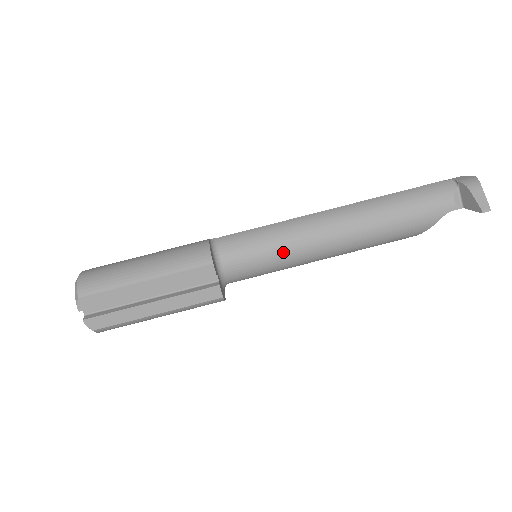
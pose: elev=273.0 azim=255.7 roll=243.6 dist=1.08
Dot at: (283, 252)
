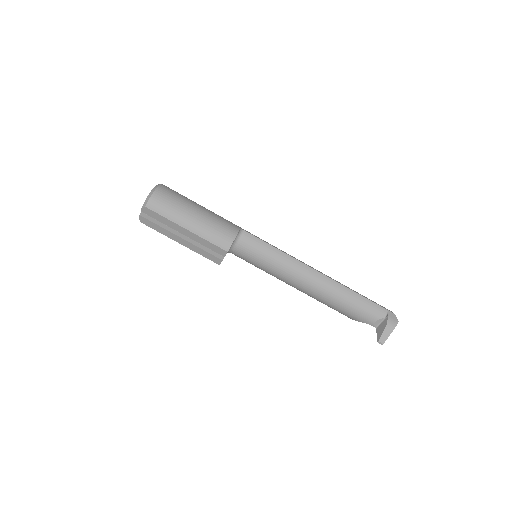
Dot at: (270, 269)
